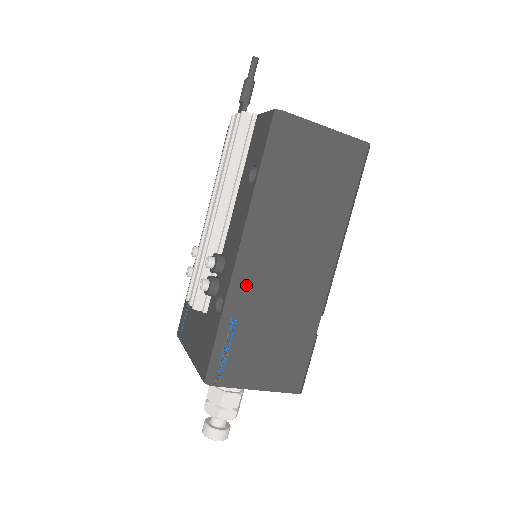
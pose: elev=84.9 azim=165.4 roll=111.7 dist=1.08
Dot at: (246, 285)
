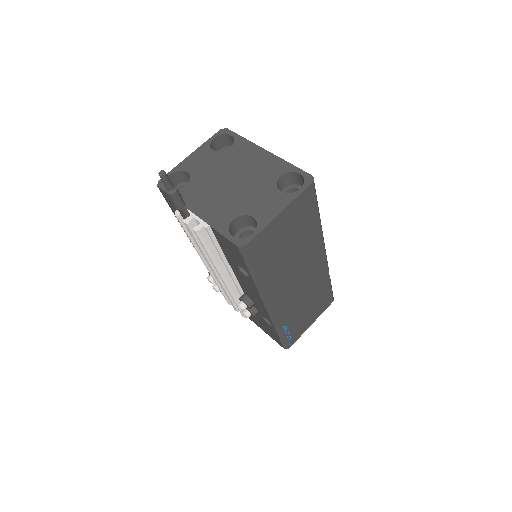
Dot at: (281, 313)
